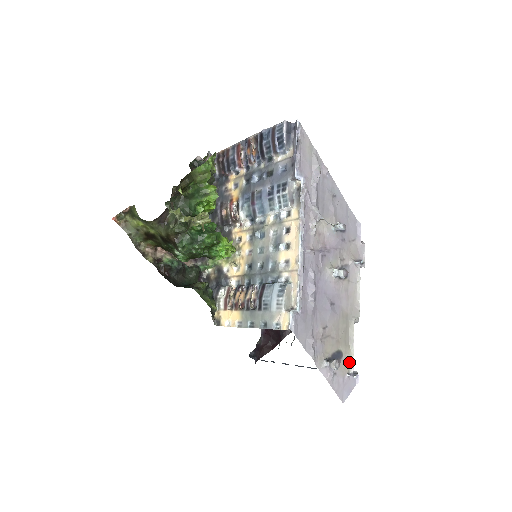
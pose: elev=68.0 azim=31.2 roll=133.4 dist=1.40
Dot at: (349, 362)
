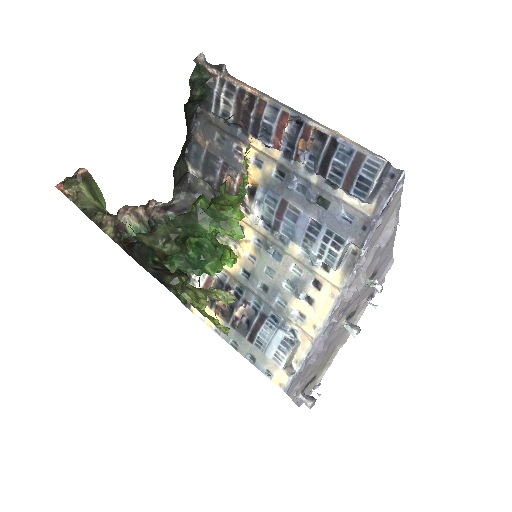
Dot at: (318, 379)
